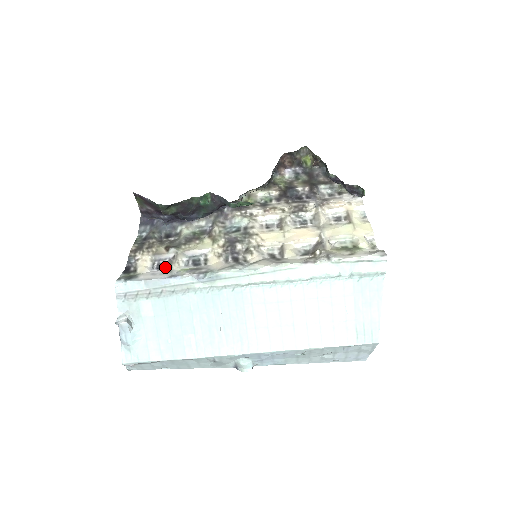
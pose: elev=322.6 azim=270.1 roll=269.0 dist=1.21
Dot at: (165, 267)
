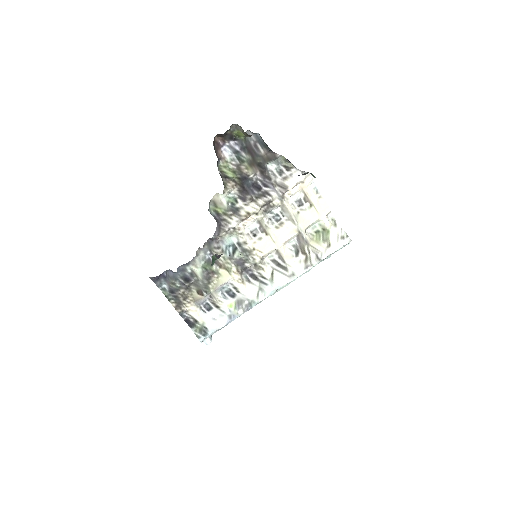
Dot at: (212, 307)
